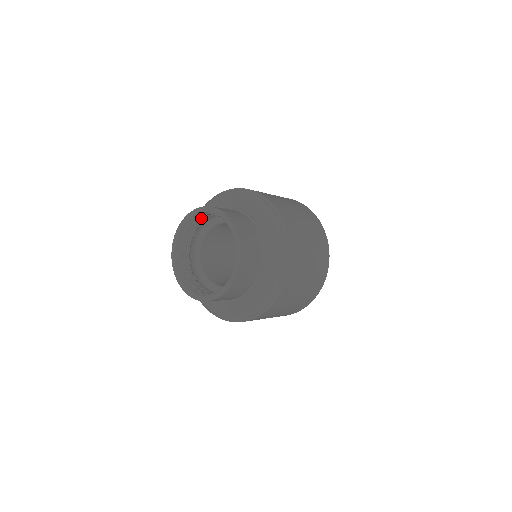
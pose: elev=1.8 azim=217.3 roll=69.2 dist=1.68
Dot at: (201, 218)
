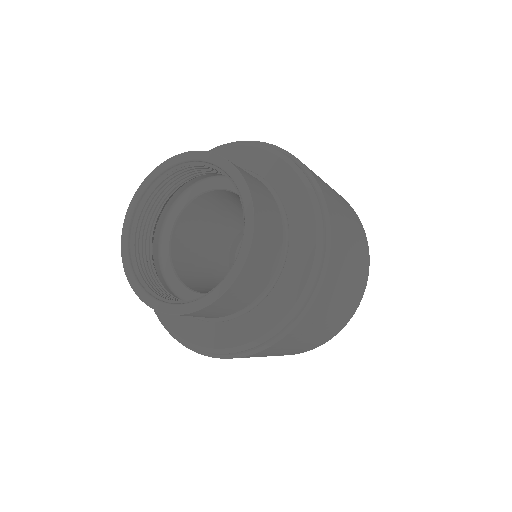
Dot at: (156, 199)
